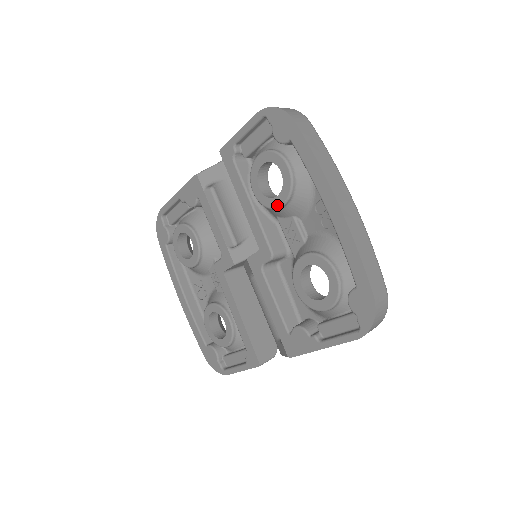
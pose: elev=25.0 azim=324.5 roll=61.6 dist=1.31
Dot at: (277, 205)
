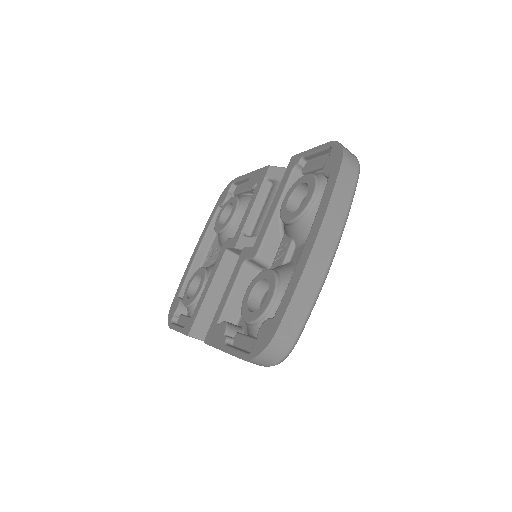
Dot at: (286, 219)
